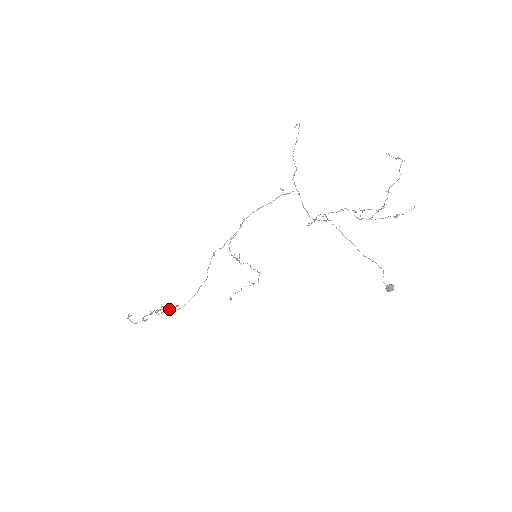
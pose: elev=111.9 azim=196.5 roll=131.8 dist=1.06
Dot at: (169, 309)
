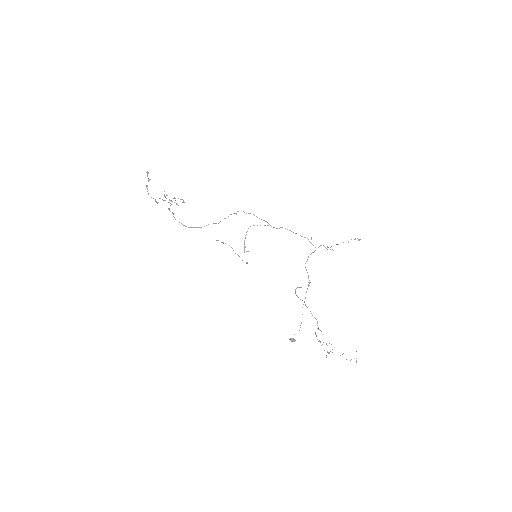
Dot at: (177, 204)
